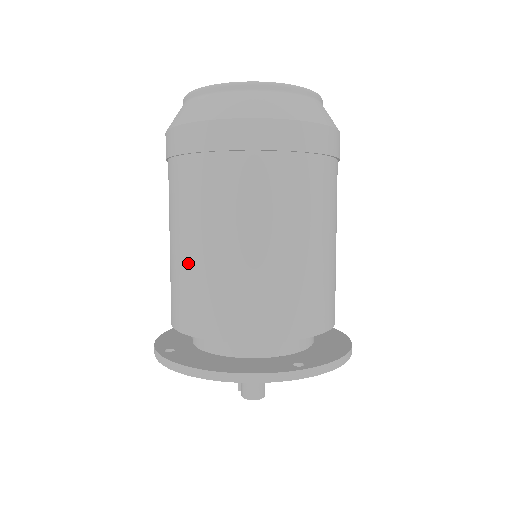
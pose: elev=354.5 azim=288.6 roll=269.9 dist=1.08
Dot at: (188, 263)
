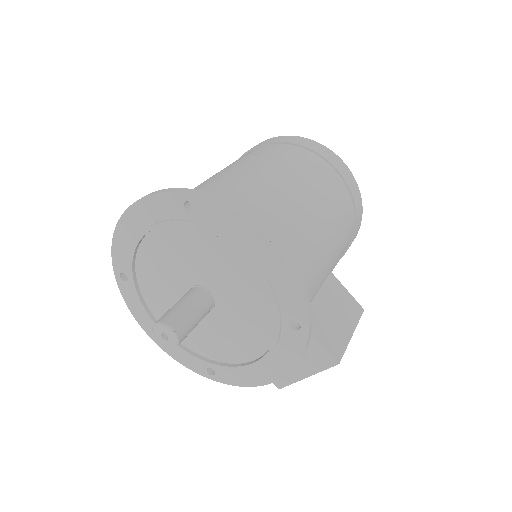
Dot at: occluded
